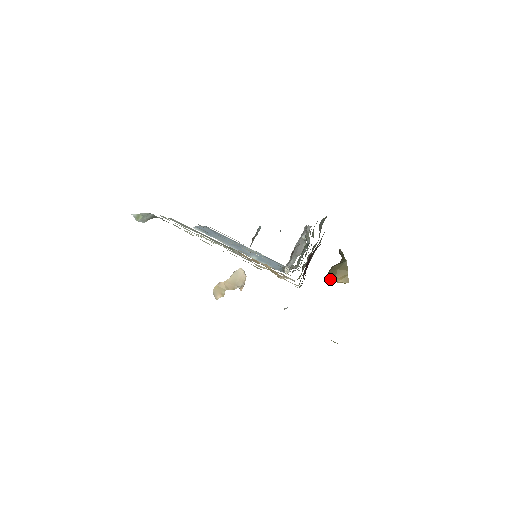
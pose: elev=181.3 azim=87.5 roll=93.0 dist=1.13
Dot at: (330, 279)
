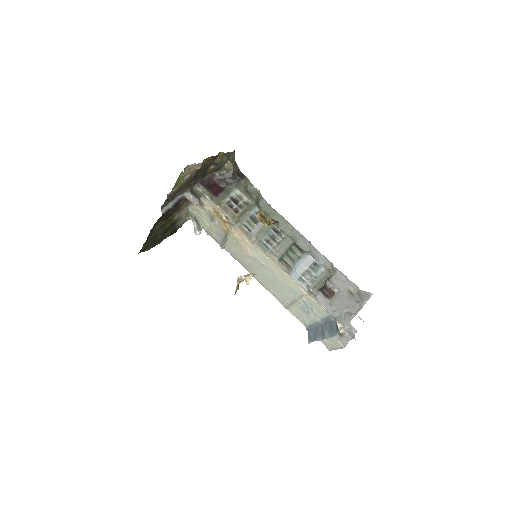
Dot at: (260, 221)
